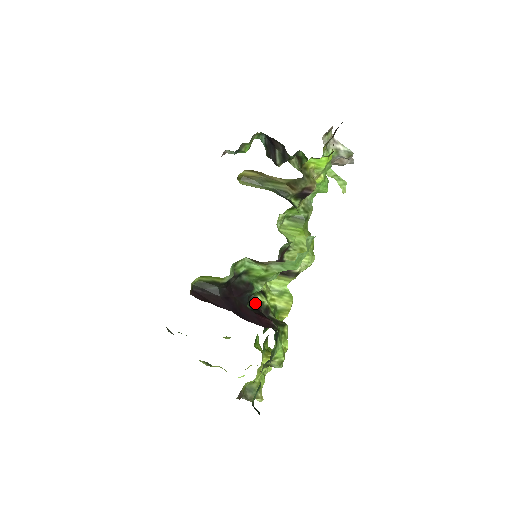
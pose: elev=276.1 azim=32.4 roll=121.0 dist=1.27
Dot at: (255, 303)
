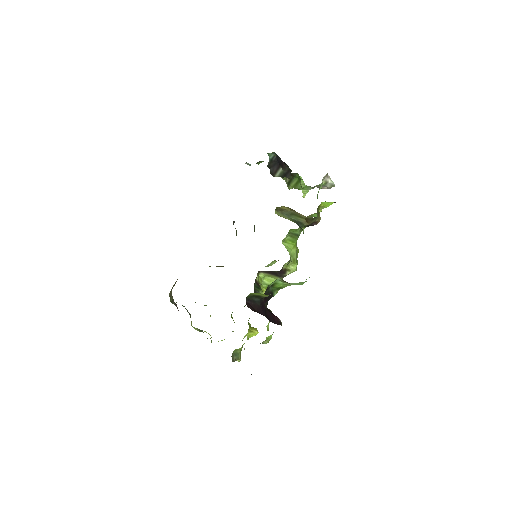
Dot at: occluded
